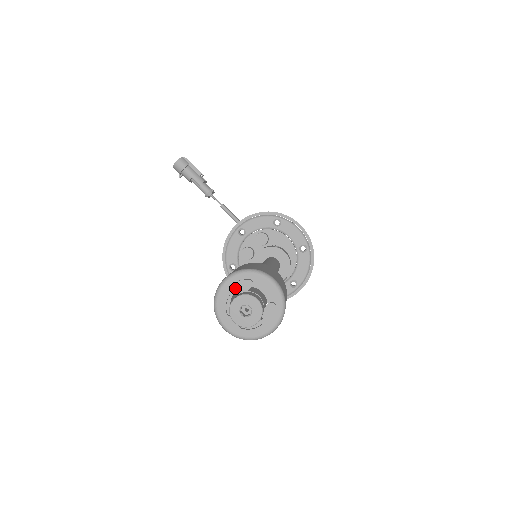
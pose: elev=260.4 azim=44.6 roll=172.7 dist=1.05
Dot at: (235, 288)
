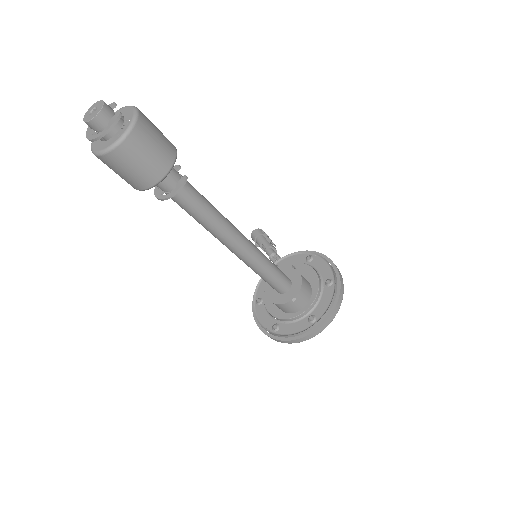
Dot at: occluded
